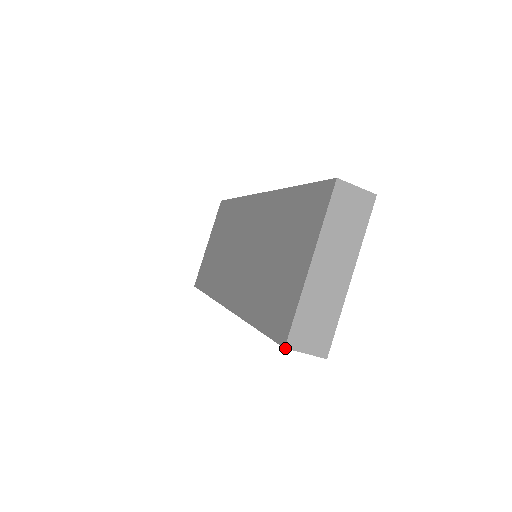
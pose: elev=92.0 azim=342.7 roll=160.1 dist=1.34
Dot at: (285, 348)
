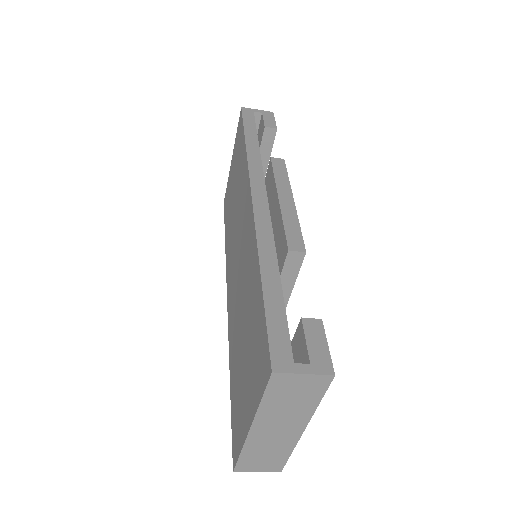
Dot at: occluded
